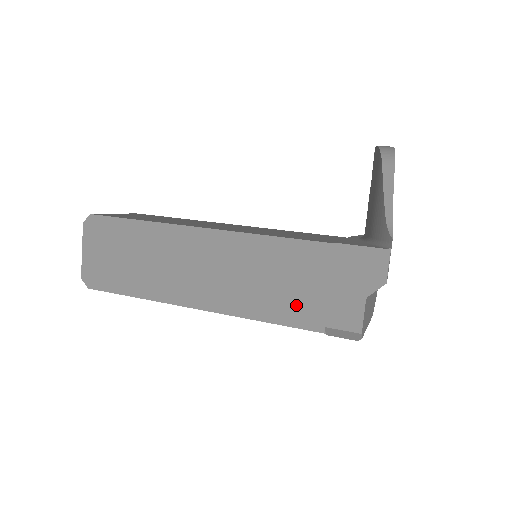
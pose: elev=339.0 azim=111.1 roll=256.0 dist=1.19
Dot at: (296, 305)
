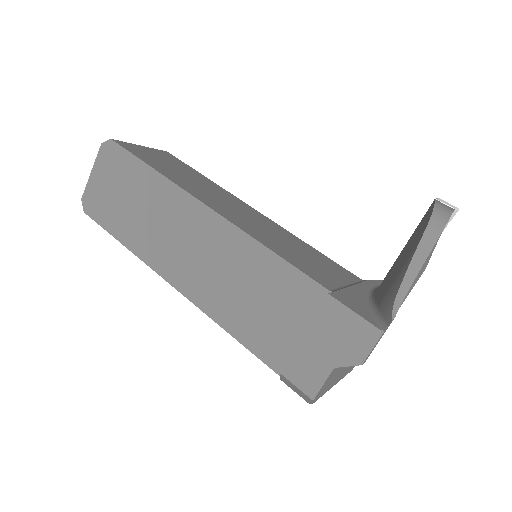
Dot at: (265, 333)
